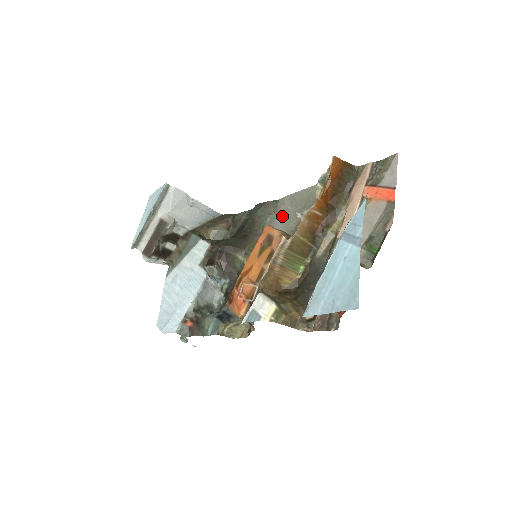
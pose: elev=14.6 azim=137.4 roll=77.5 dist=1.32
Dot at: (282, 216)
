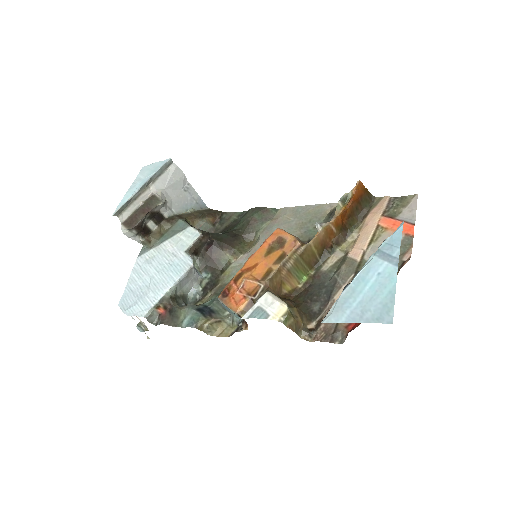
Dot at: (282, 225)
